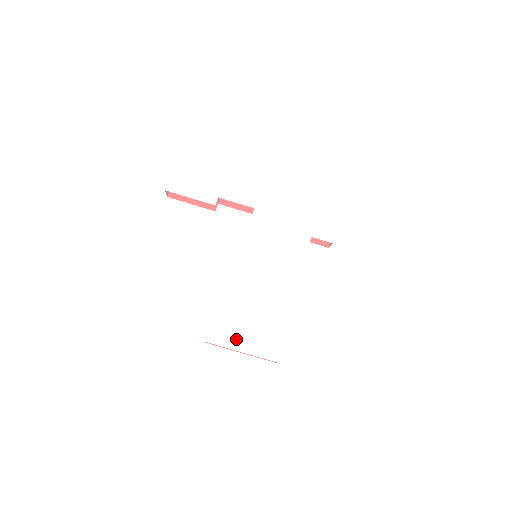
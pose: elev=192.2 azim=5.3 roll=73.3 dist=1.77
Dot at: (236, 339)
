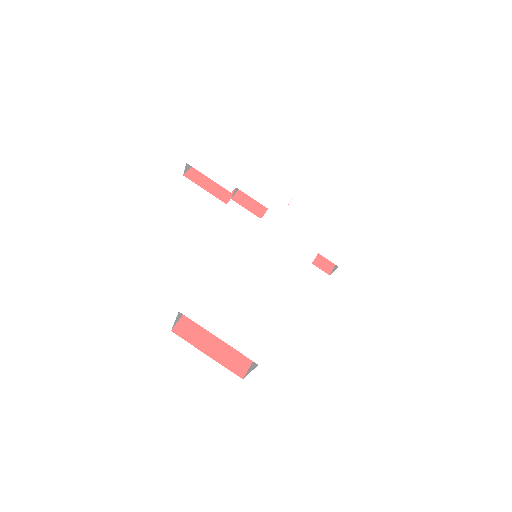
Dot at: (215, 321)
